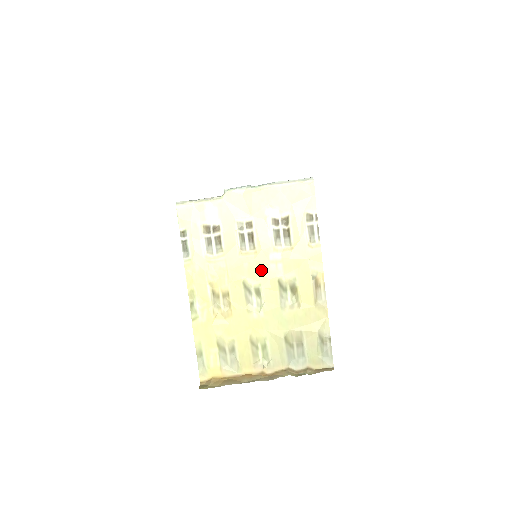
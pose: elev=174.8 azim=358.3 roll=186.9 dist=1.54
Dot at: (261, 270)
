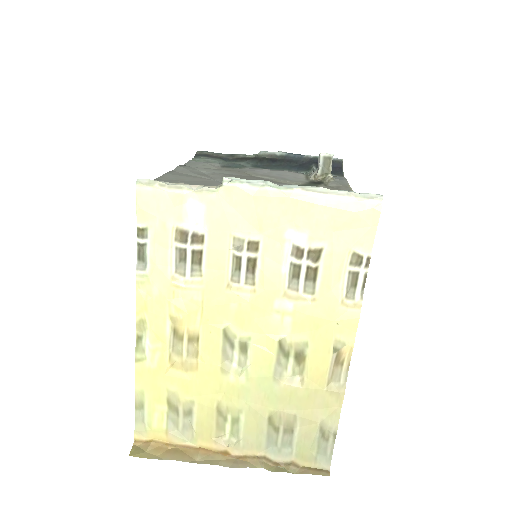
Dot at: (256, 318)
